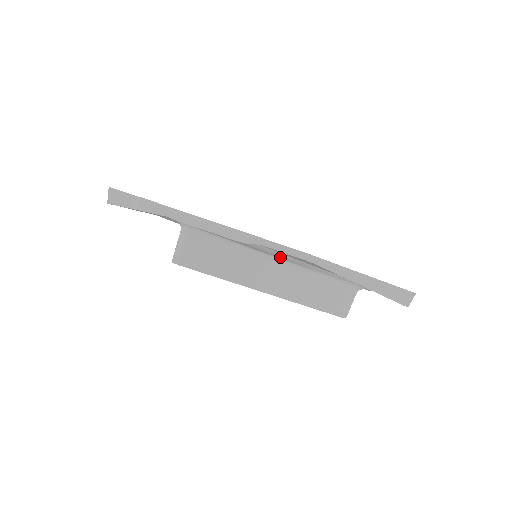
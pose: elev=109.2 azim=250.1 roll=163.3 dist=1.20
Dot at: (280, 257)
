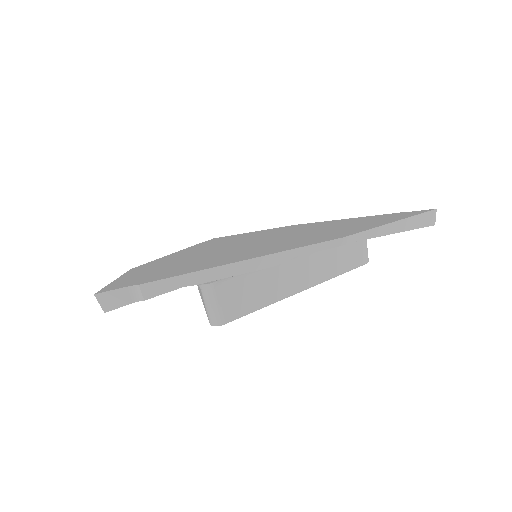
Dot at: occluded
